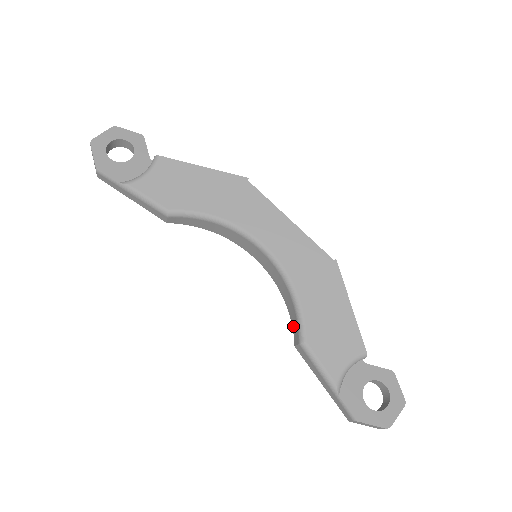
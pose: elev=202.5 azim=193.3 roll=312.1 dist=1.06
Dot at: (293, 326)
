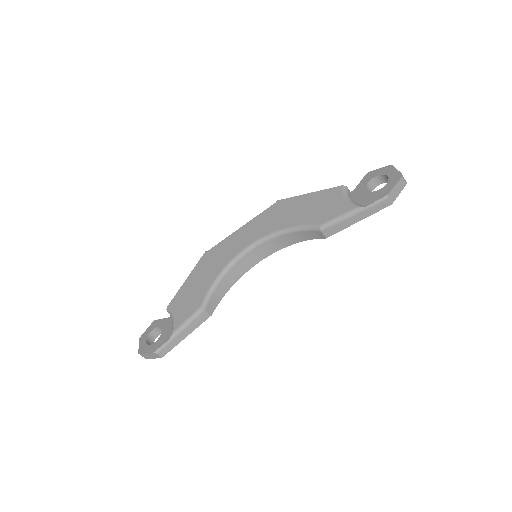
Dot at: (312, 238)
